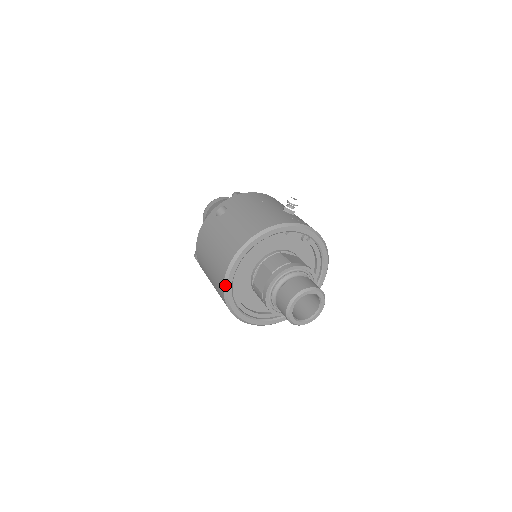
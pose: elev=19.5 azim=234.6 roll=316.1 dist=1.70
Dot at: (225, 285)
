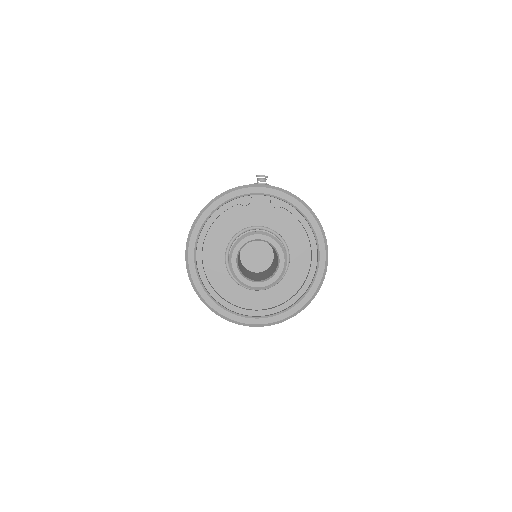
Dot at: (189, 275)
